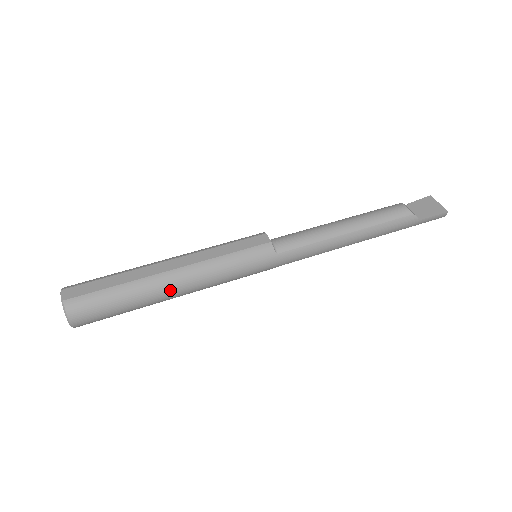
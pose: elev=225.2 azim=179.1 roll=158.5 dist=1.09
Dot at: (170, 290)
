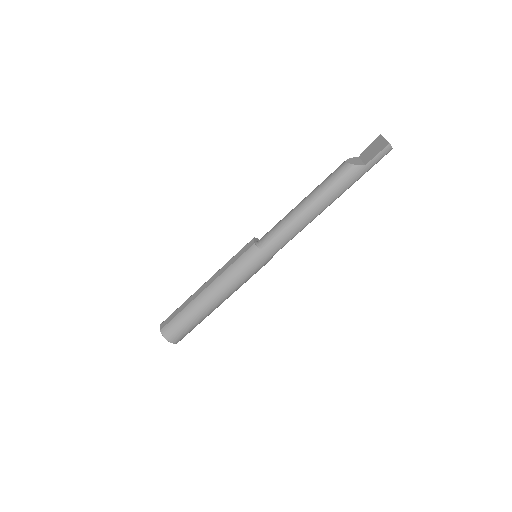
Dot at: (209, 302)
